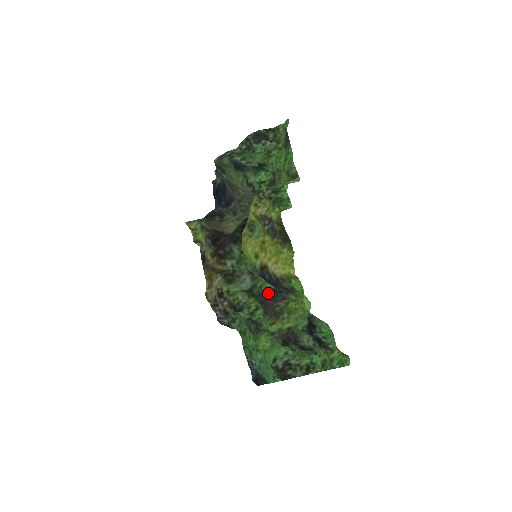
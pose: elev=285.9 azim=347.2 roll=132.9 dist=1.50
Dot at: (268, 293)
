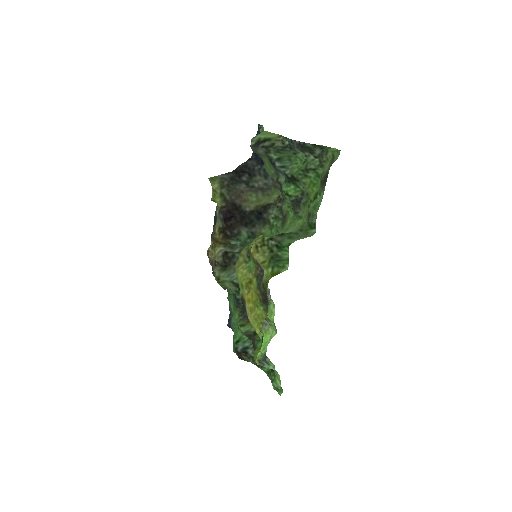
Dot at: occluded
